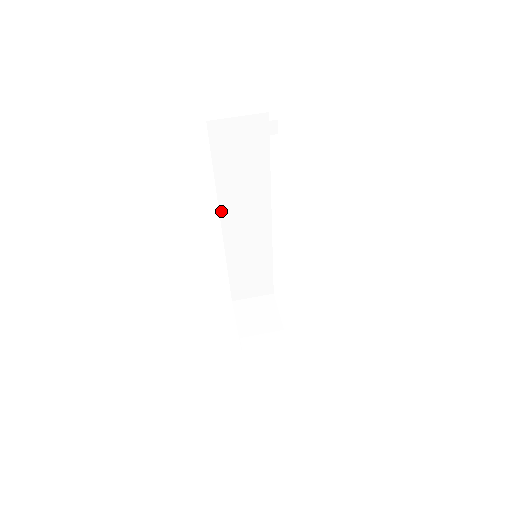
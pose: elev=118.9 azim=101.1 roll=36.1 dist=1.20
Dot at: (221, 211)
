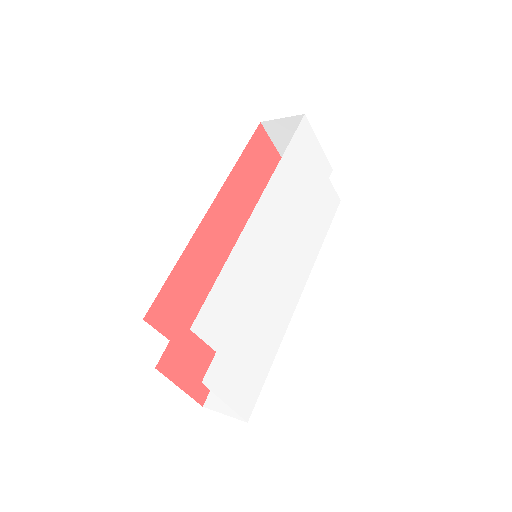
Dot at: occluded
